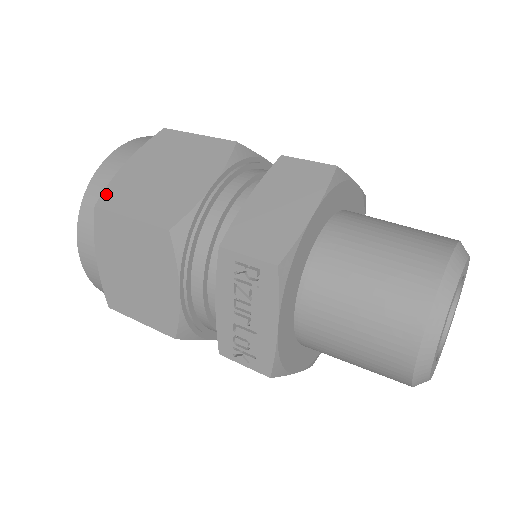
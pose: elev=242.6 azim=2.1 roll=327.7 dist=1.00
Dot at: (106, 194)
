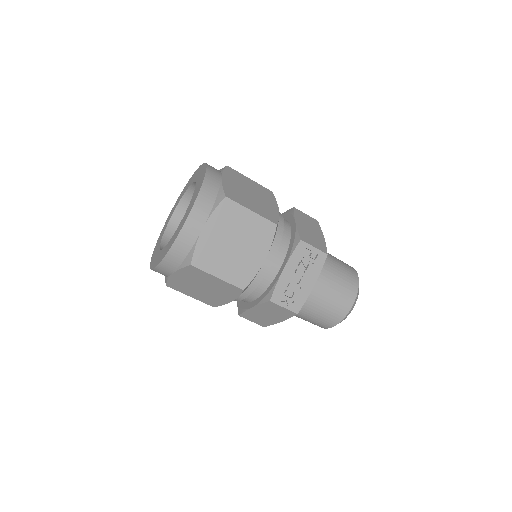
Dot at: (227, 192)
